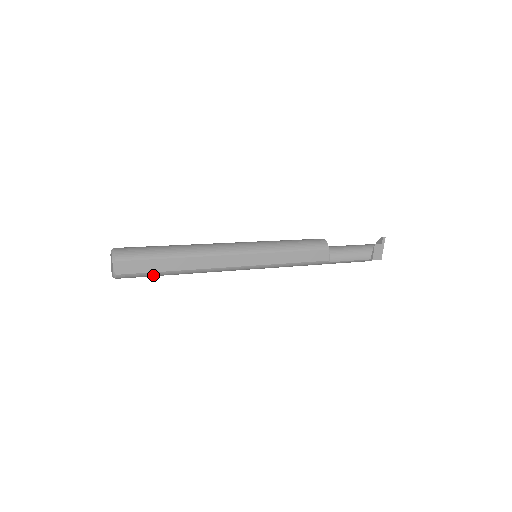
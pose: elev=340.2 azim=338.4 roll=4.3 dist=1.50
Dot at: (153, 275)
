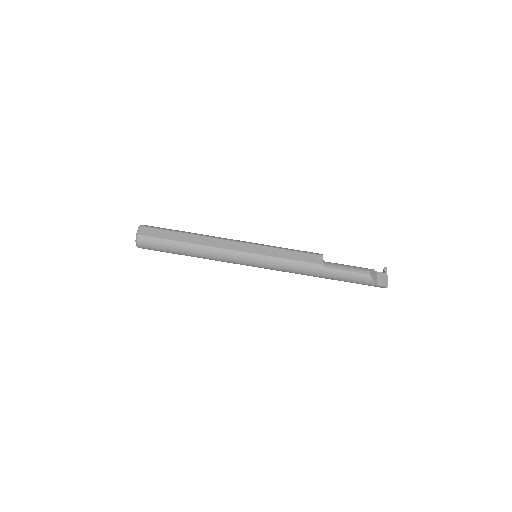
Dot at: (166, 244)
